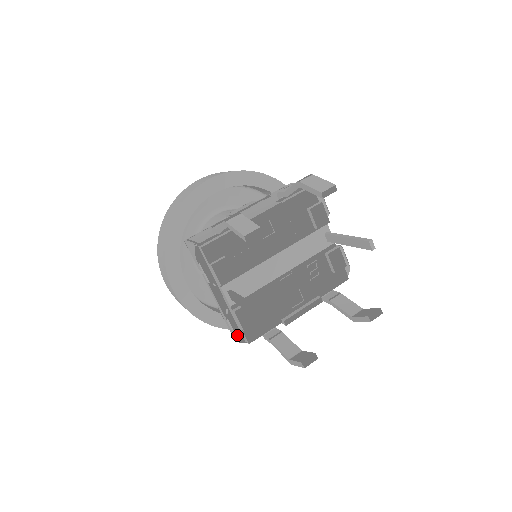
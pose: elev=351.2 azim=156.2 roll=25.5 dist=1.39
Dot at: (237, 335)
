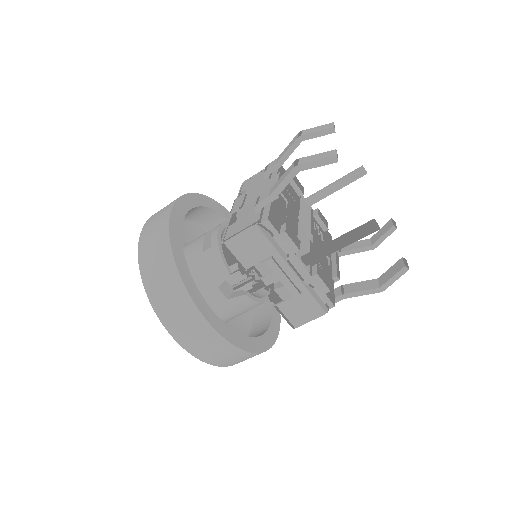
Dot at: (324, 302)
